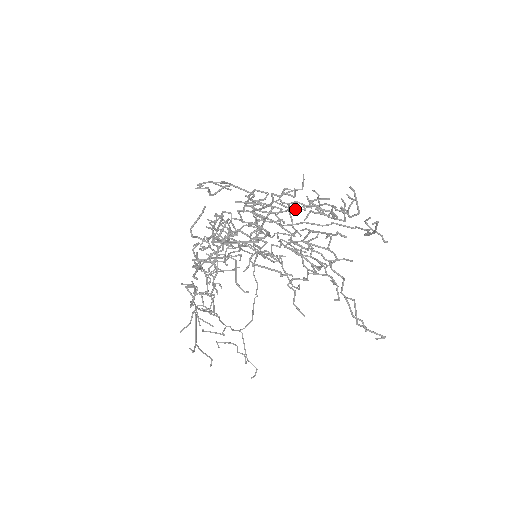
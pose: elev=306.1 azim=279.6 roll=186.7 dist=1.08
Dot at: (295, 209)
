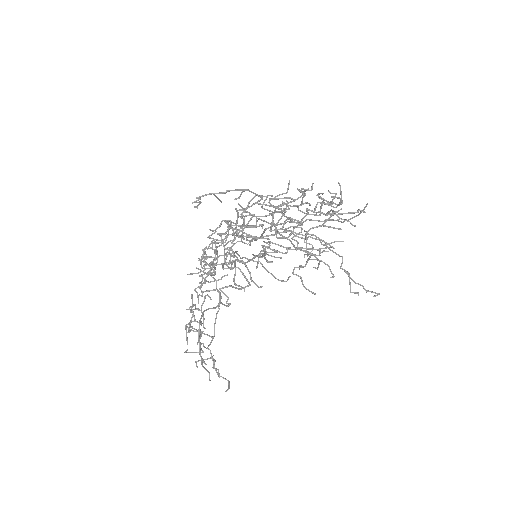
Dot at: (277, 212)
